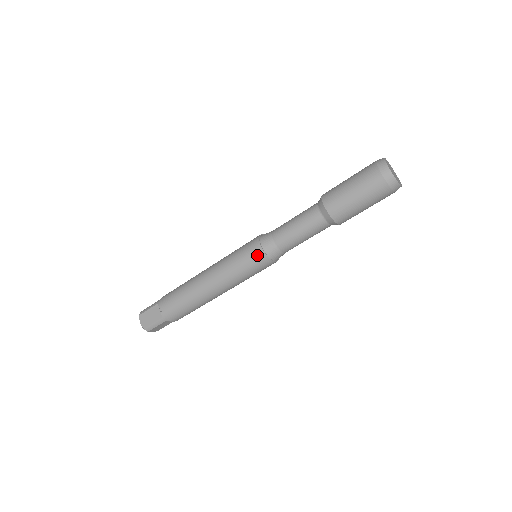
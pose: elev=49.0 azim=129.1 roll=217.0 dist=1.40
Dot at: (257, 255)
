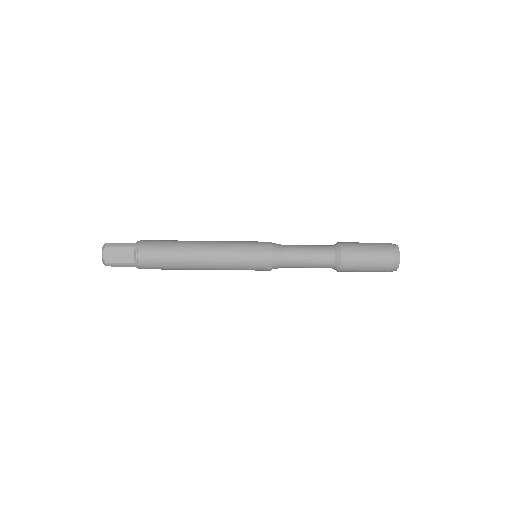
Dot at: (265, 261)
